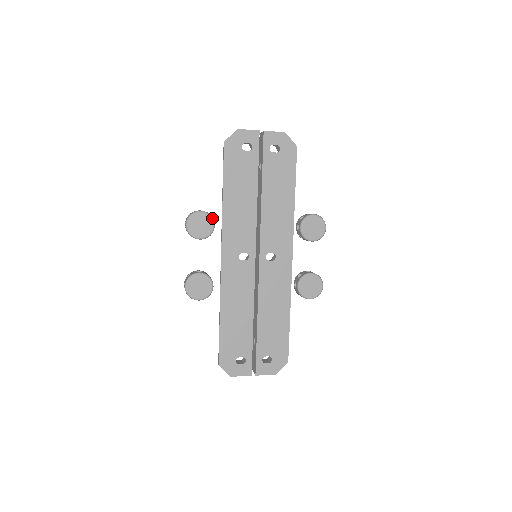
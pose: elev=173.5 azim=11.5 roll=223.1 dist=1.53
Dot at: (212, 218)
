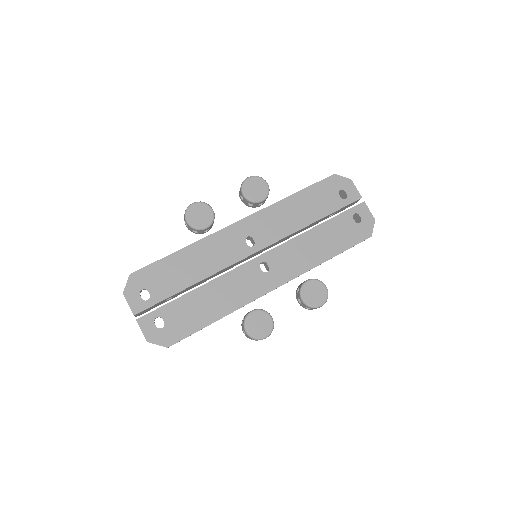
Dot at: (267, 196)
